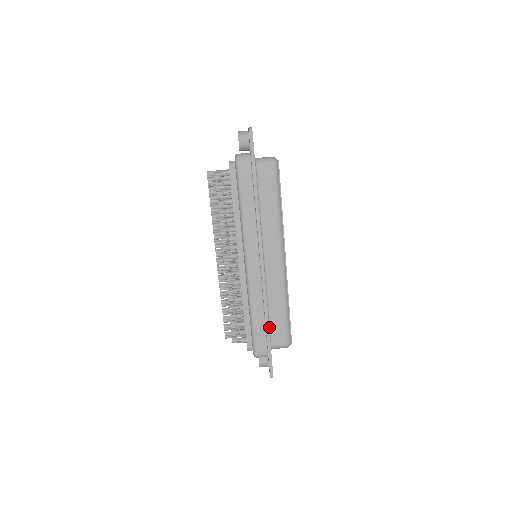
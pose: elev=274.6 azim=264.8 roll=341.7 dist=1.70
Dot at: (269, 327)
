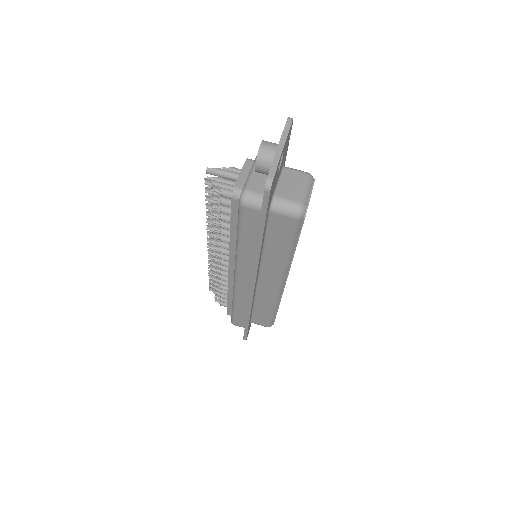
Dot at: (251, 314)
